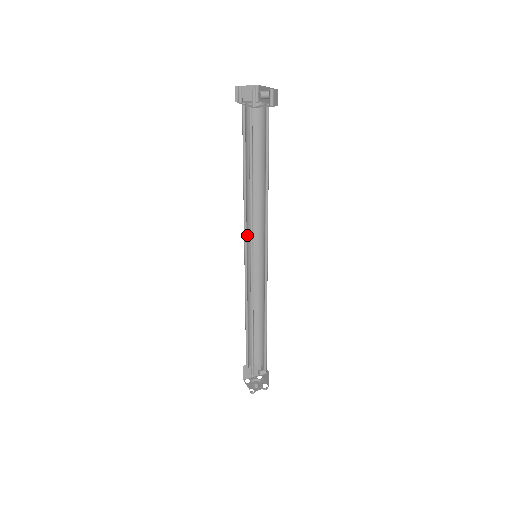
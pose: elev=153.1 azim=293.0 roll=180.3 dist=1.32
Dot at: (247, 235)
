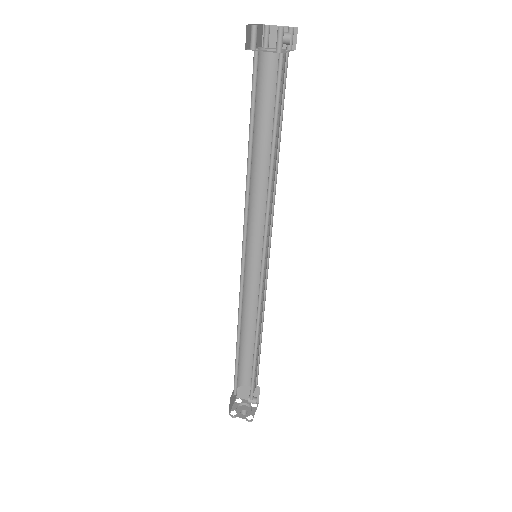
Dot at: (252, 226)
